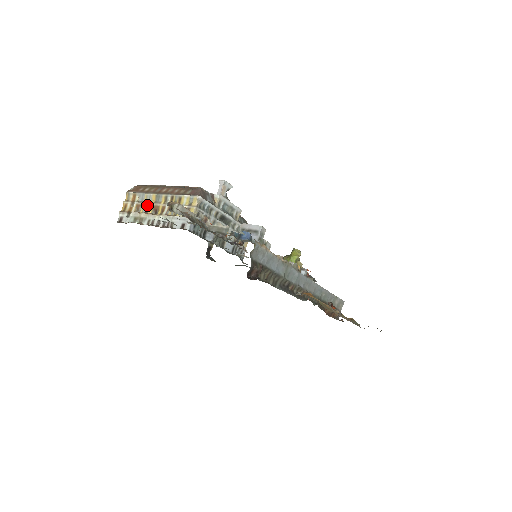
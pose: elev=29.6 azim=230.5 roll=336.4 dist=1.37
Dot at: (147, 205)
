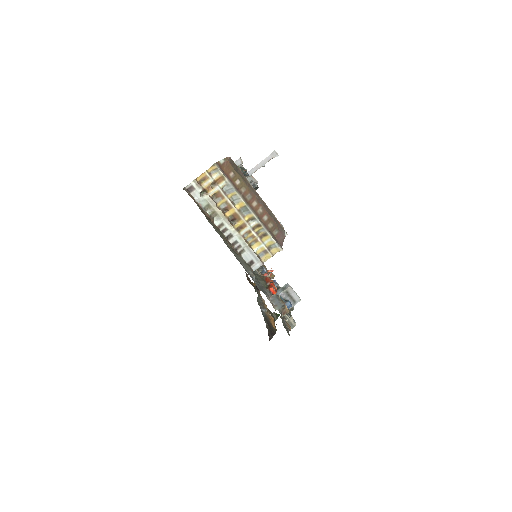
Dot at: (230, 205)
